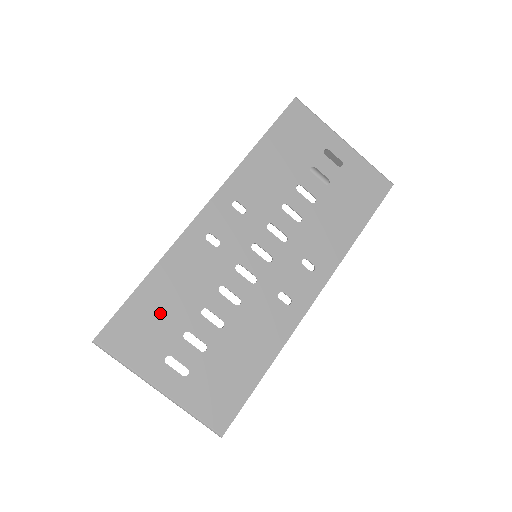
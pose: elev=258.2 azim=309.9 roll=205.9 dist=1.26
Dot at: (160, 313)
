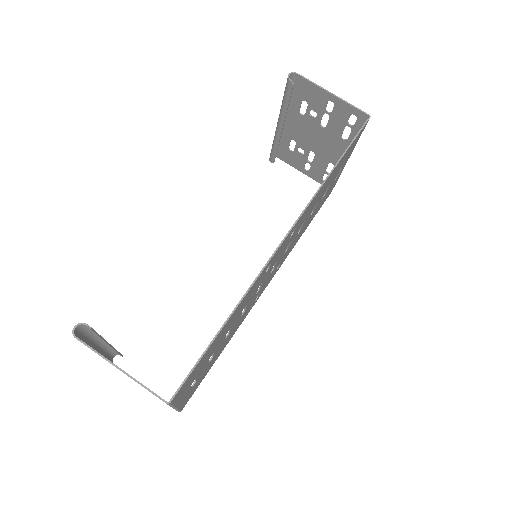
Dot at: (212, 349)
